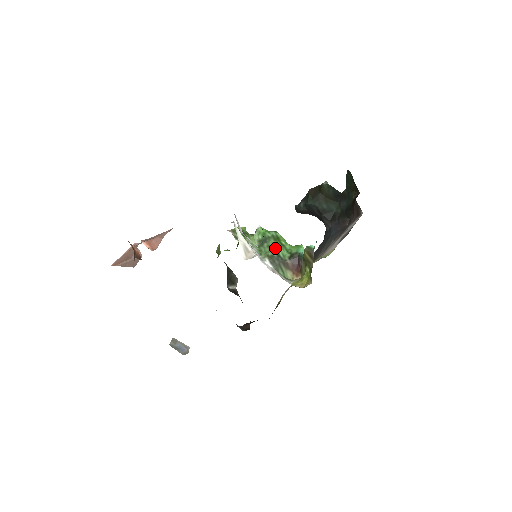
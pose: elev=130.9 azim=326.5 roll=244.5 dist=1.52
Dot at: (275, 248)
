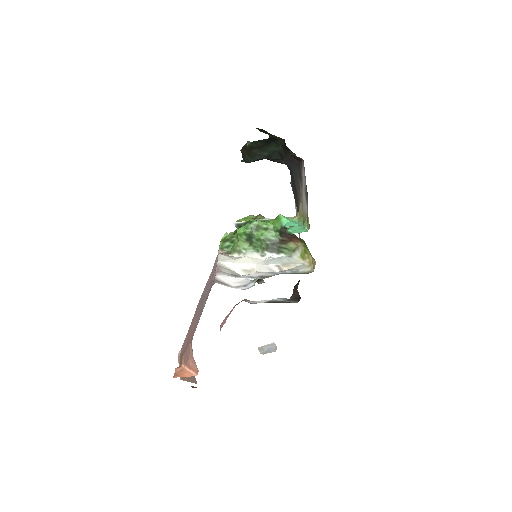
Dot at: (263, 238)
